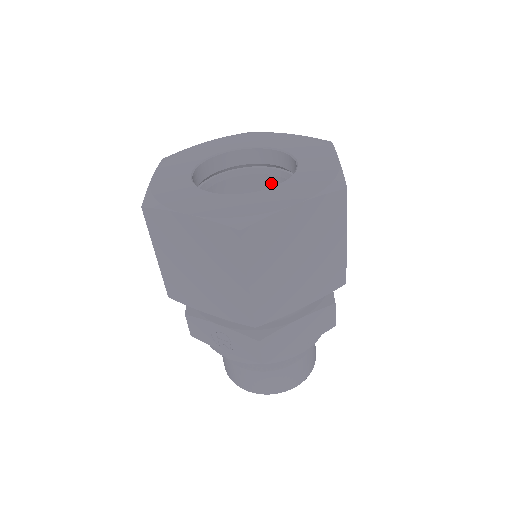
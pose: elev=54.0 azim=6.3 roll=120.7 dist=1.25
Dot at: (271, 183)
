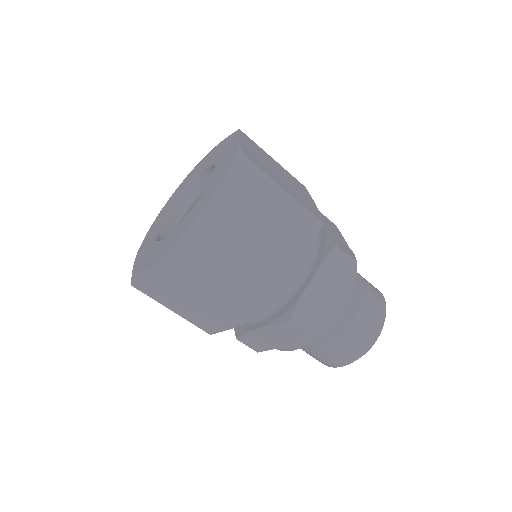
Dot at: occluded
